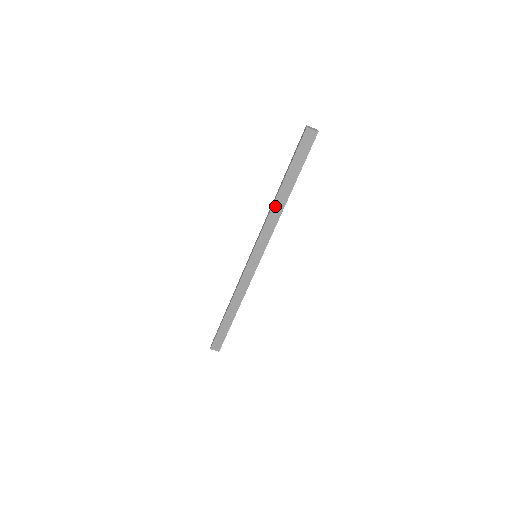
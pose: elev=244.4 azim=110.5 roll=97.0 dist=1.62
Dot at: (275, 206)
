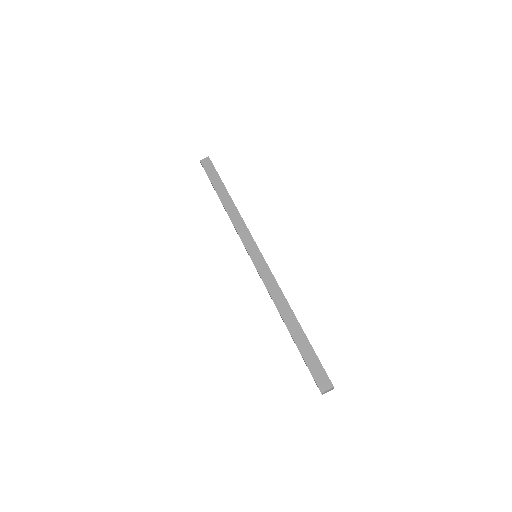
Dot at: (228, 211)
